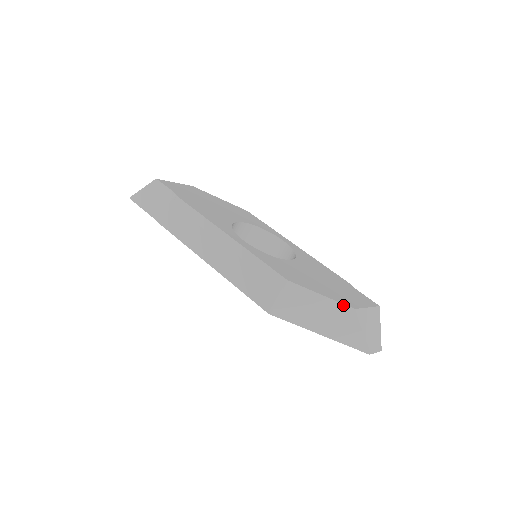
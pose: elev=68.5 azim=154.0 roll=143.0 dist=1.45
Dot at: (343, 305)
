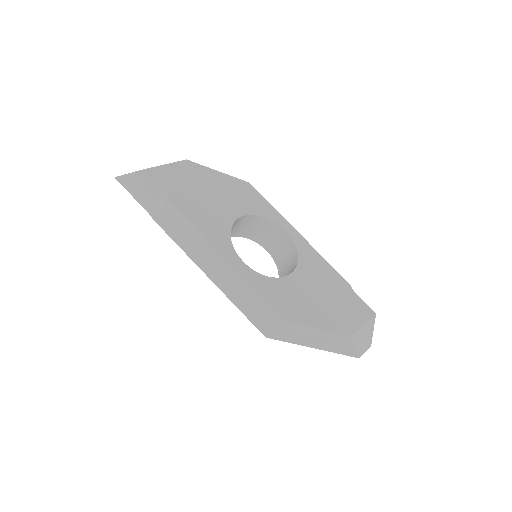
Dot at: (339, 335)
